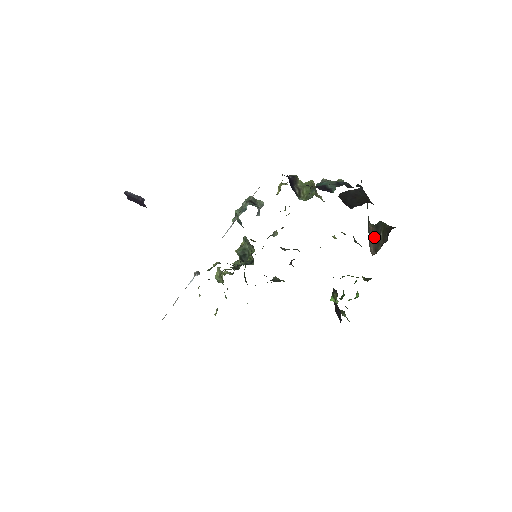
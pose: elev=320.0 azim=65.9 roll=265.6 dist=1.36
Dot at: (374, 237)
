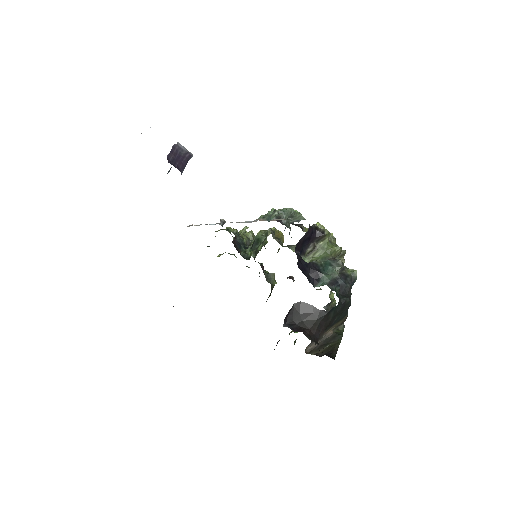
Dot at: (323, 341)
